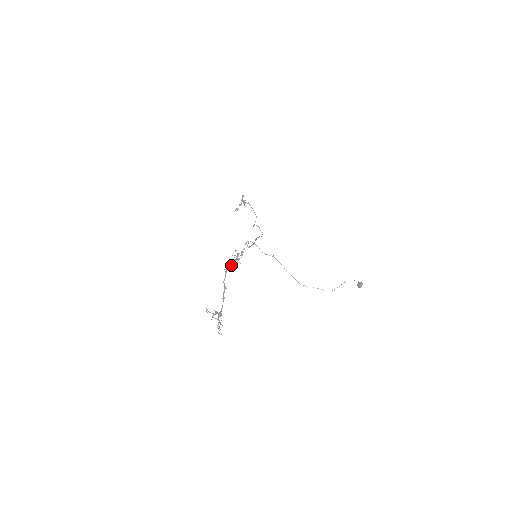
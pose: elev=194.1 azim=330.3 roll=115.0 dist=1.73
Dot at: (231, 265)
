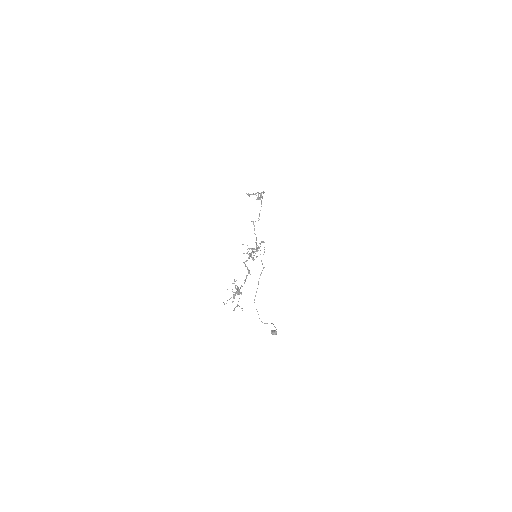
Dot at: occluded
